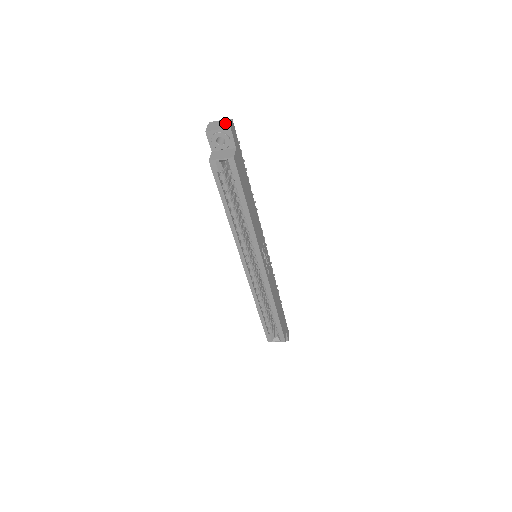
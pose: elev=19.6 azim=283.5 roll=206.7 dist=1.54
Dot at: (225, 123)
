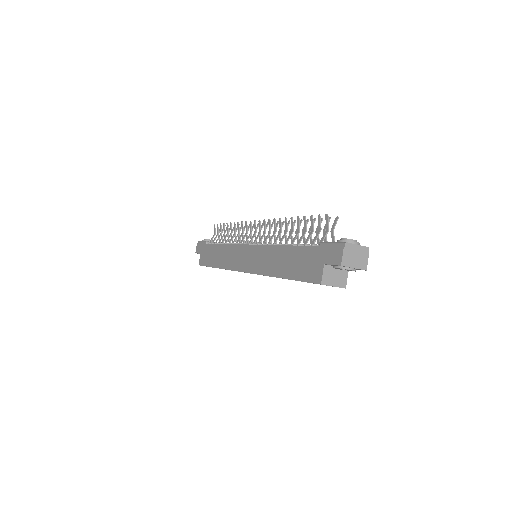
Dot at: (362, 256)
